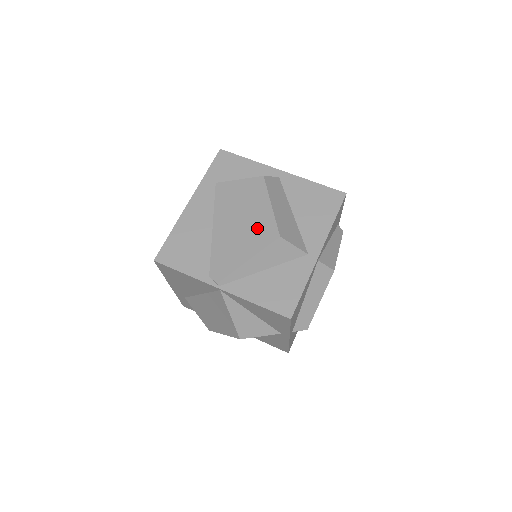
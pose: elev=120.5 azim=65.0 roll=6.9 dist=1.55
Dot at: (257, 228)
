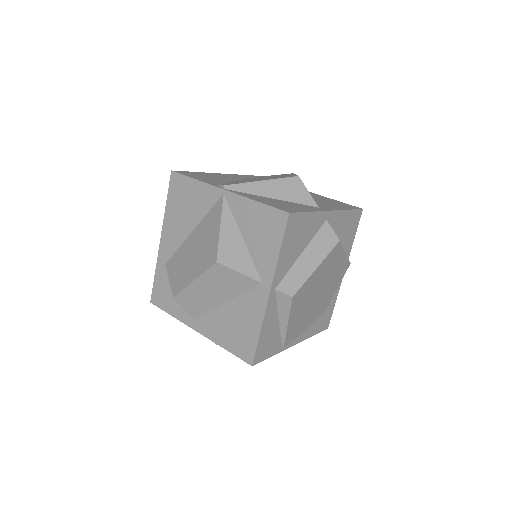
Dot at: (278, 177)
